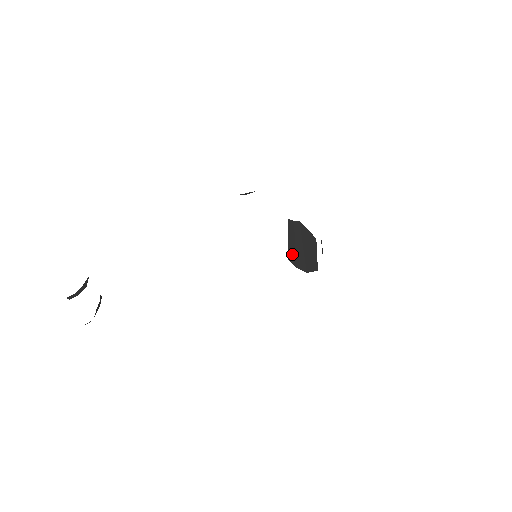
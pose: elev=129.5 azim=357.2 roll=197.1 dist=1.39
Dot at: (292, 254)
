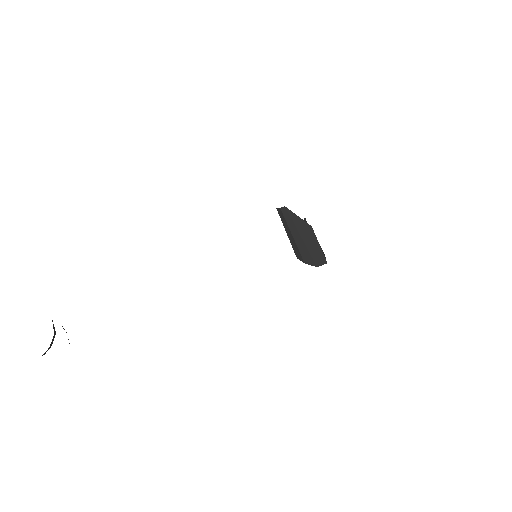
Dot at: (296, 250)
